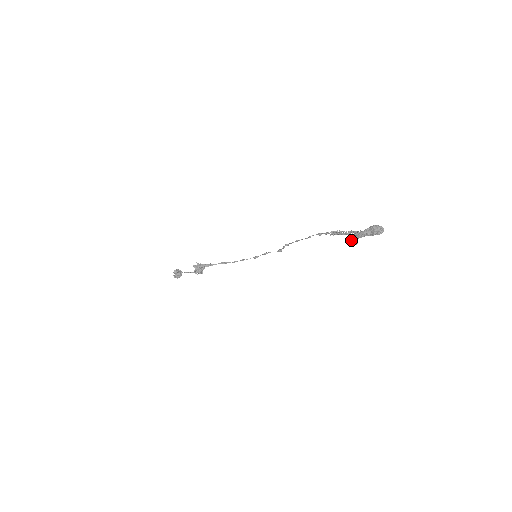
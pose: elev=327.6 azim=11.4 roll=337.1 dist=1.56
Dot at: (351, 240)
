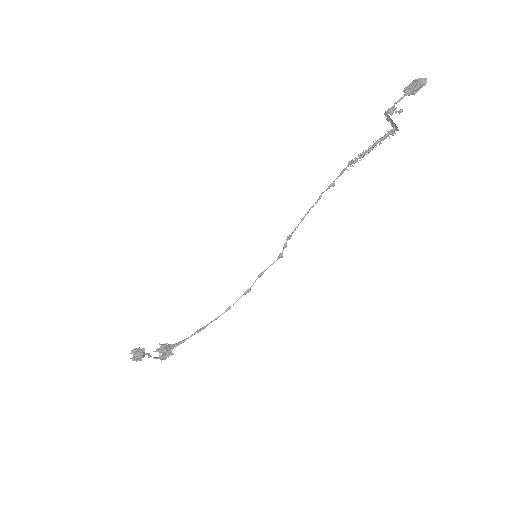
Dot at: (392, 112)
